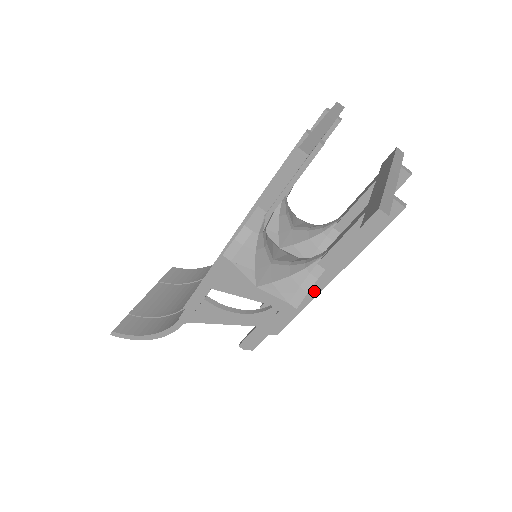
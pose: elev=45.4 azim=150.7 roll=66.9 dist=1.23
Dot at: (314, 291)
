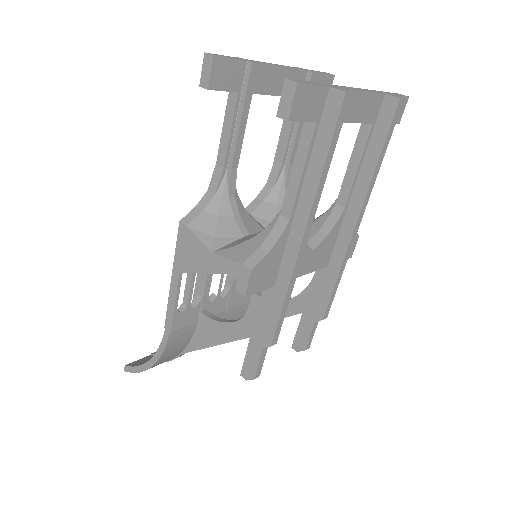
Dot at: (290, 260)
